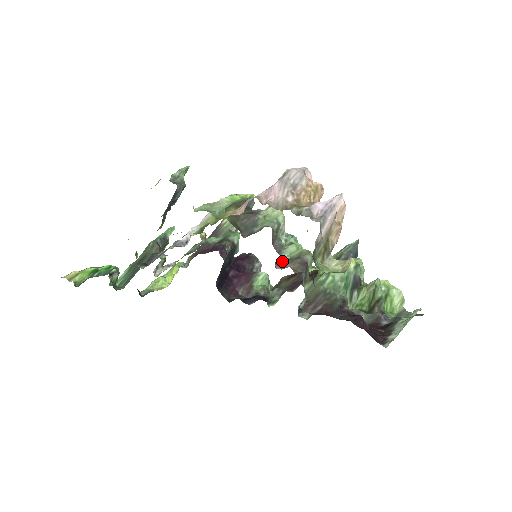
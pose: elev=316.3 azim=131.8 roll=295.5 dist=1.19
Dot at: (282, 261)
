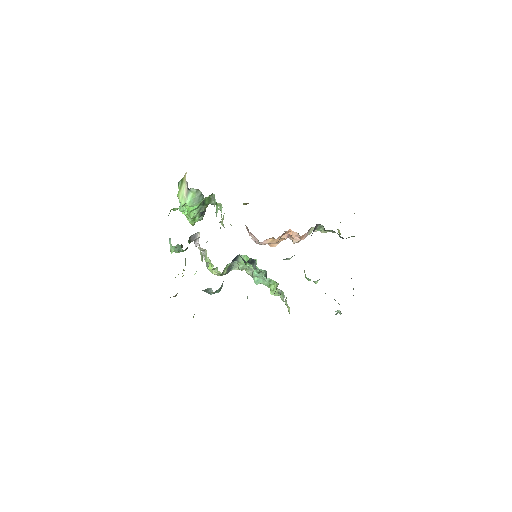
Dot at: occluded
